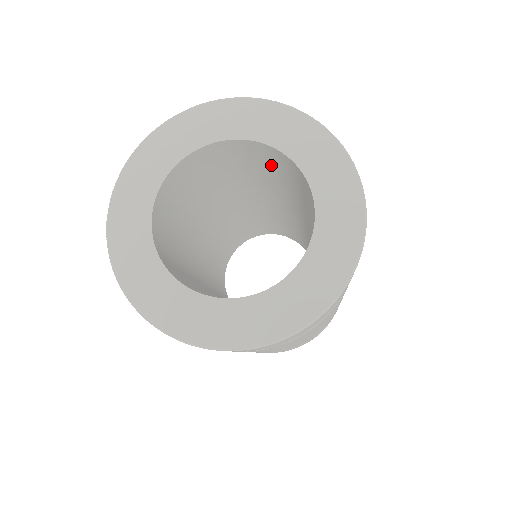
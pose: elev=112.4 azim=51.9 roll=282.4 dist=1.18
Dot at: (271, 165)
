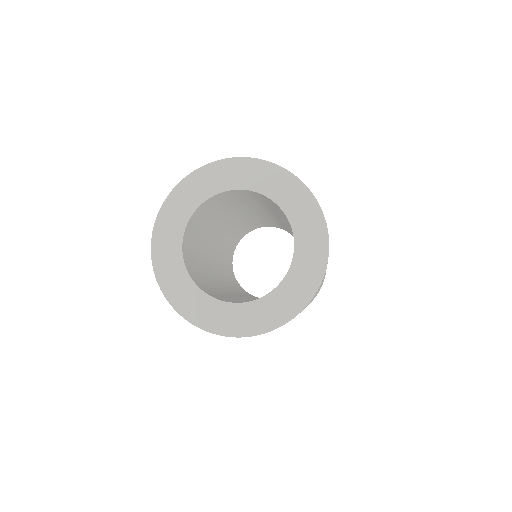
Dot at: (236, 198)
